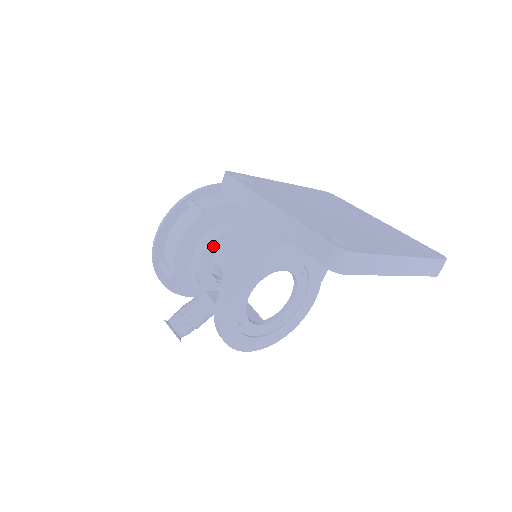
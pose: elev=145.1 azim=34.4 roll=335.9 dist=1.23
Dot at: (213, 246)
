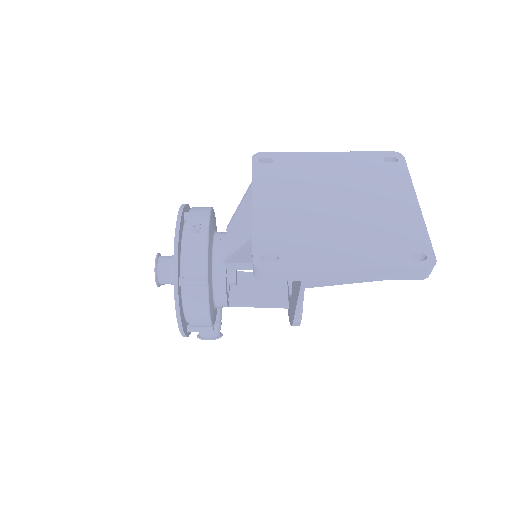
Dot at: (226, 286)
